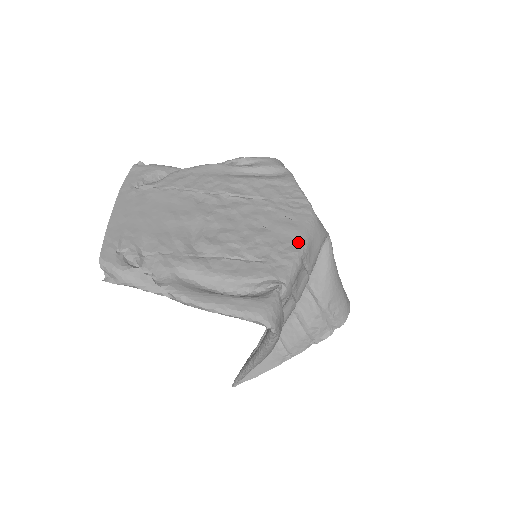
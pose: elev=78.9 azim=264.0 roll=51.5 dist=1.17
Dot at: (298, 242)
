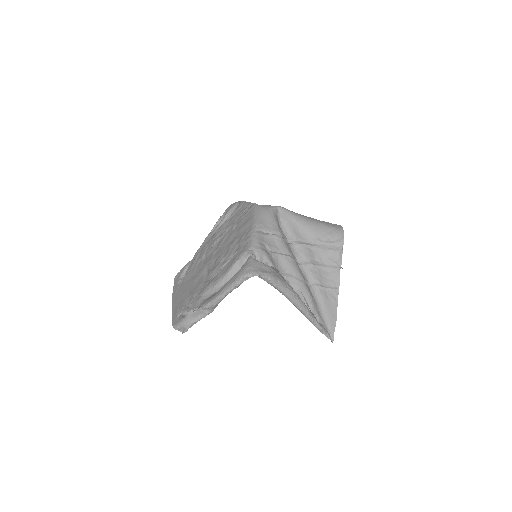
Dot at: (251, 226)
